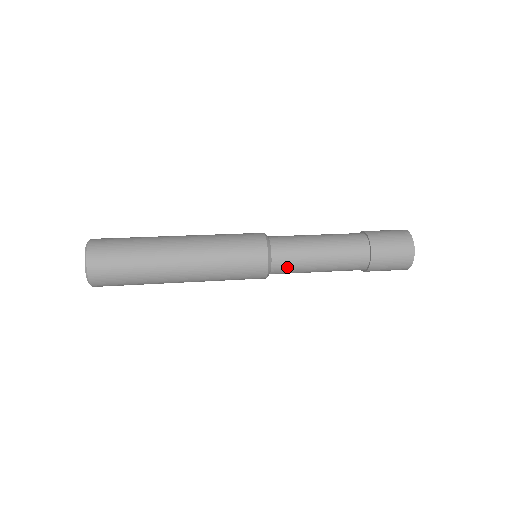
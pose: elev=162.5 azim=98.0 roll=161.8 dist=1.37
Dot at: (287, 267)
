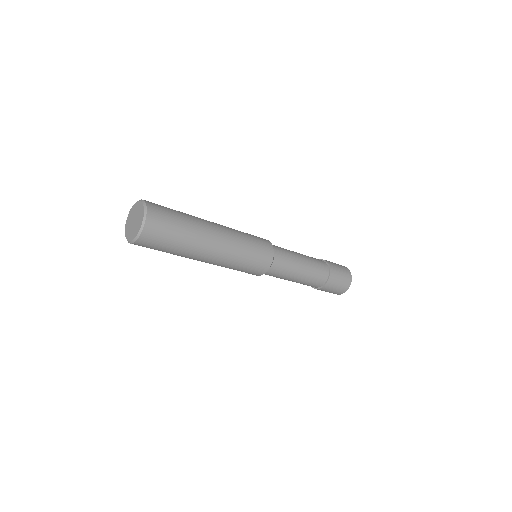
Dot at: (283, 263)
